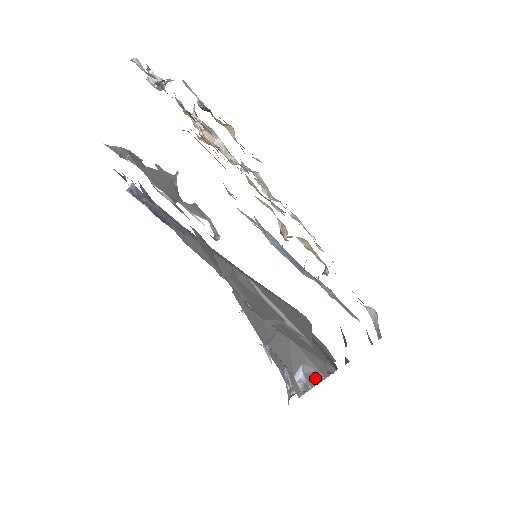
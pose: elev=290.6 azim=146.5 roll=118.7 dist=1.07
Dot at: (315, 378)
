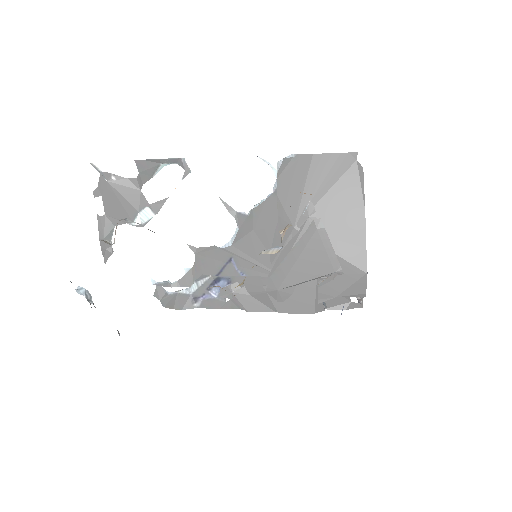
Dot at: occluded
